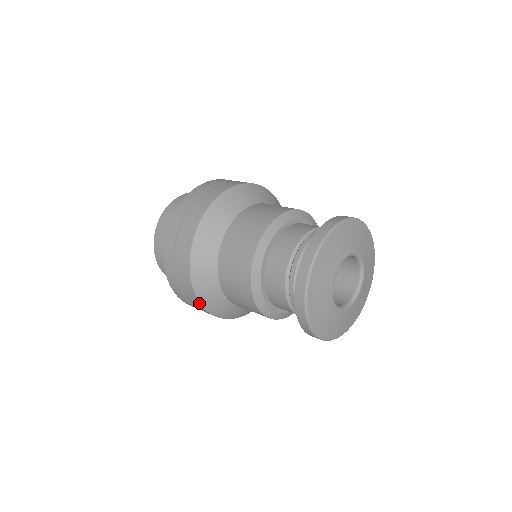
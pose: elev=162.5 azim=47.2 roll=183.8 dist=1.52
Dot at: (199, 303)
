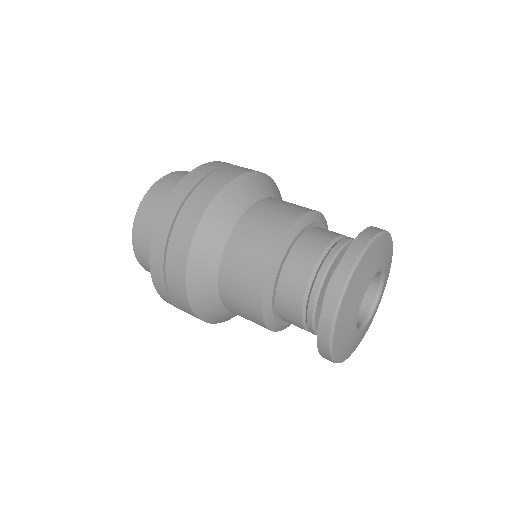
Dot at: occluded
